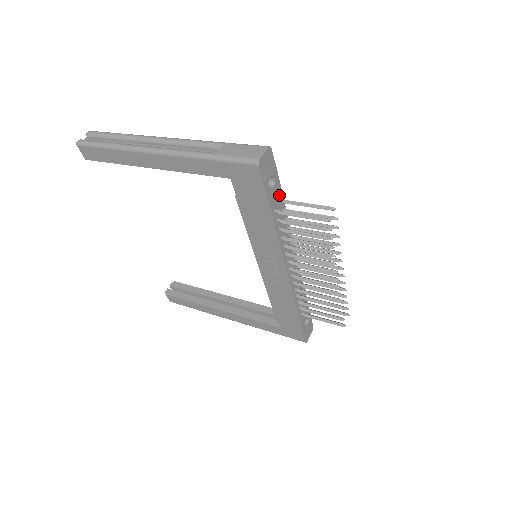
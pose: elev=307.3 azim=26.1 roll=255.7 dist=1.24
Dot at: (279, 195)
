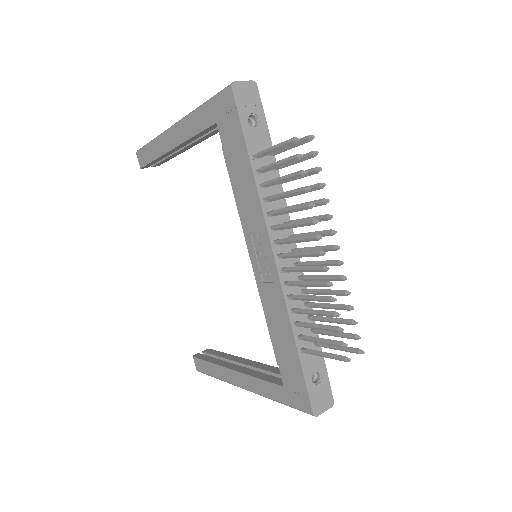
Dot at: (266, 145)
